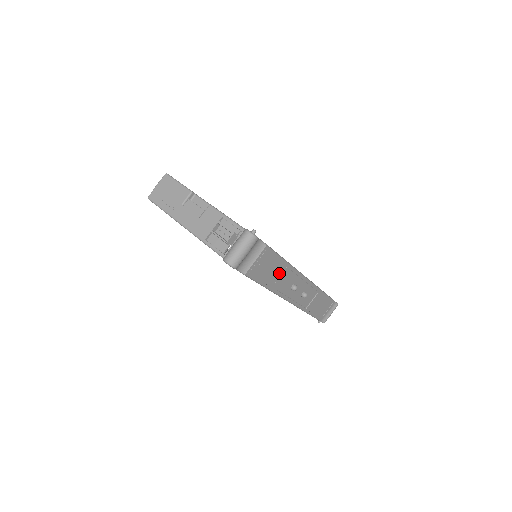
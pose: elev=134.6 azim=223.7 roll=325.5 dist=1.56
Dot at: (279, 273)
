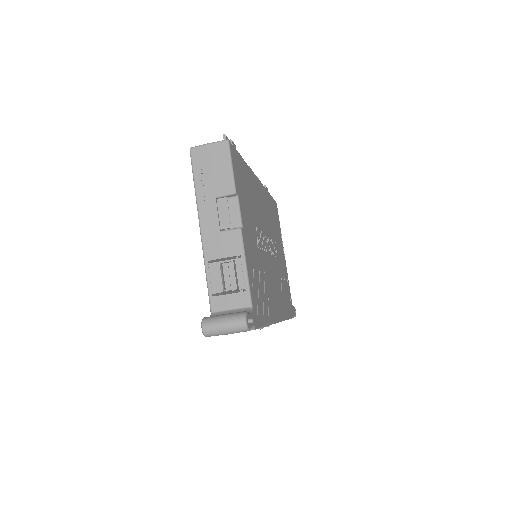
Dot at: occluded
